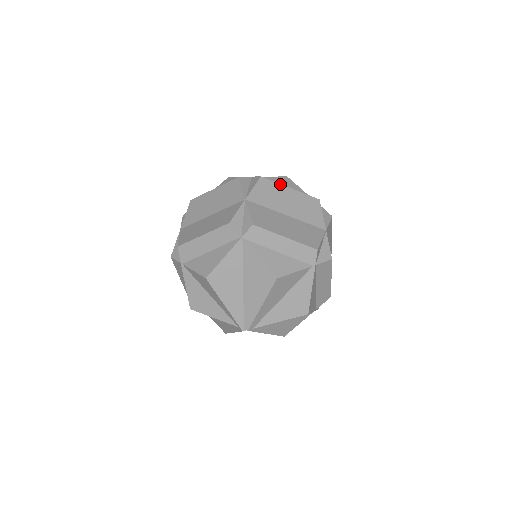
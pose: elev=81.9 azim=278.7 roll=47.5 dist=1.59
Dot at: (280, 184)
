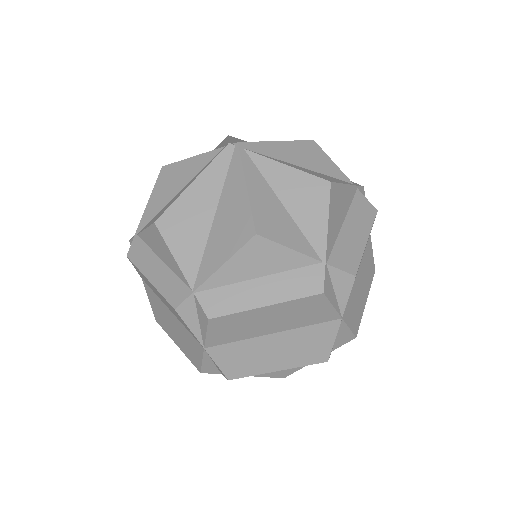
Dot at: occluded
